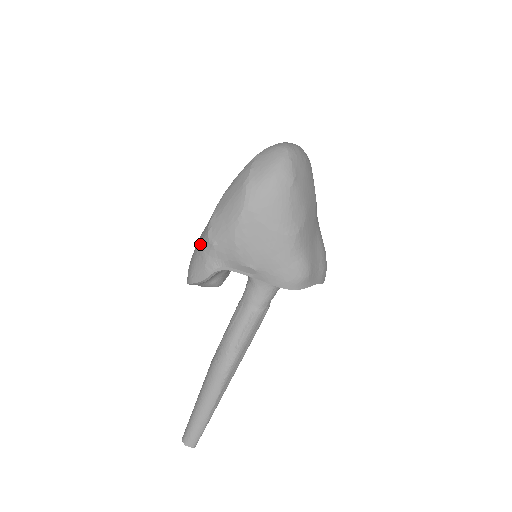
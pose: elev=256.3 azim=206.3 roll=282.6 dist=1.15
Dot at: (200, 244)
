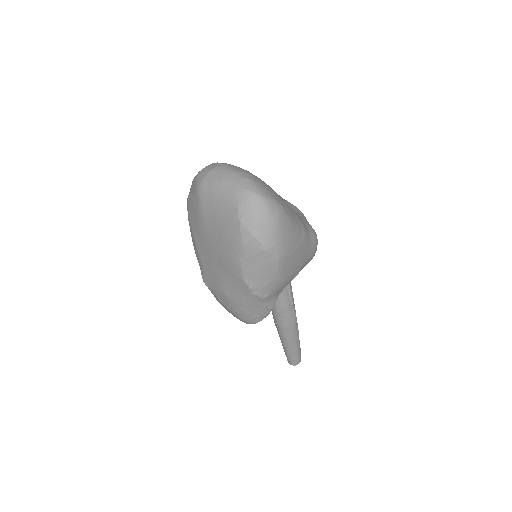
Dot at: (249, 304)
